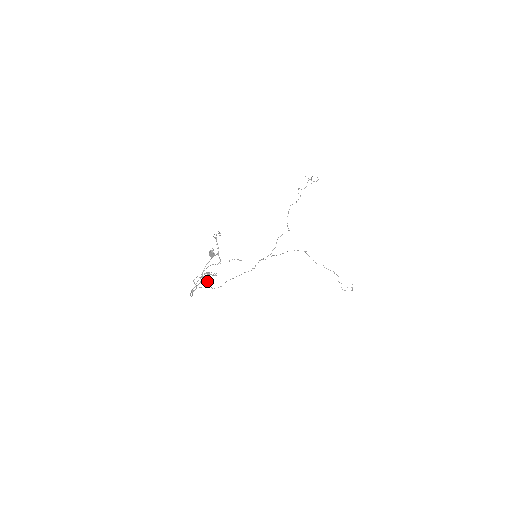
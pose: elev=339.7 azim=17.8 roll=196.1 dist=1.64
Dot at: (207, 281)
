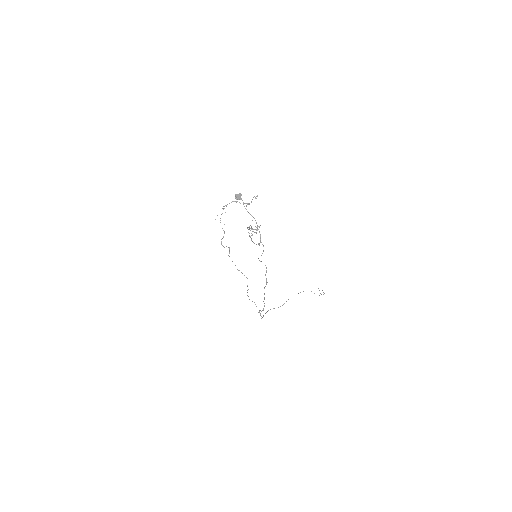
Dot at: (257, 228)
